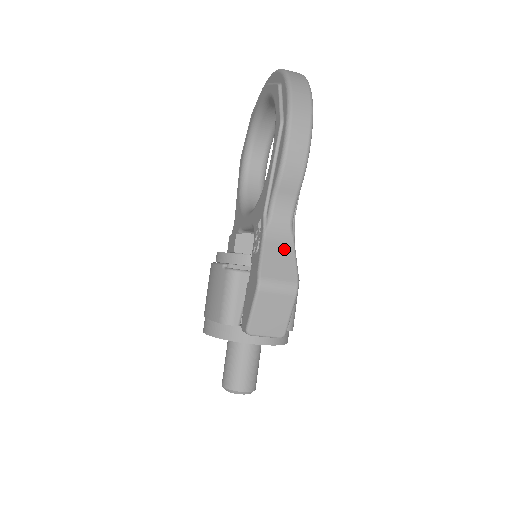
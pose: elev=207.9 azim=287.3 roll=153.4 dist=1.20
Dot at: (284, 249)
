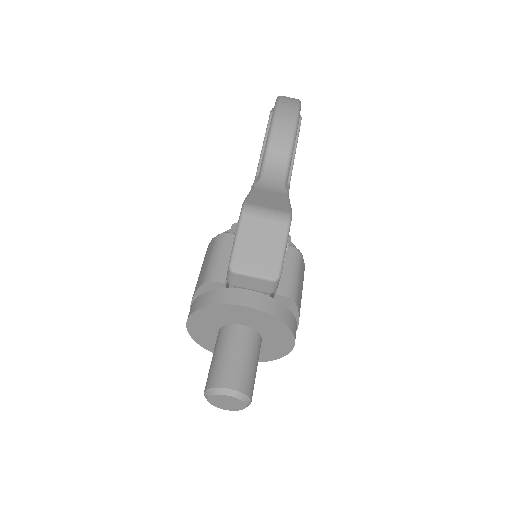
Dot at: (276, 195)
